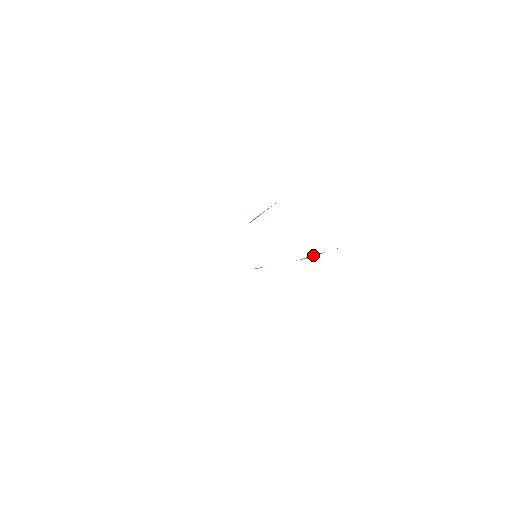
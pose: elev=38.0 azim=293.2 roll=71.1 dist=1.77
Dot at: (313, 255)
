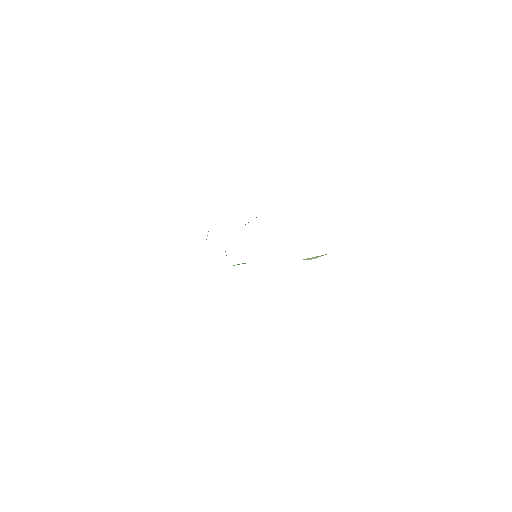
Dot at: (317, 256)
